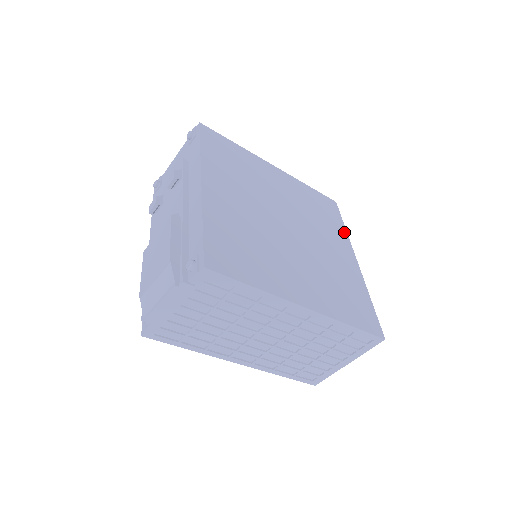
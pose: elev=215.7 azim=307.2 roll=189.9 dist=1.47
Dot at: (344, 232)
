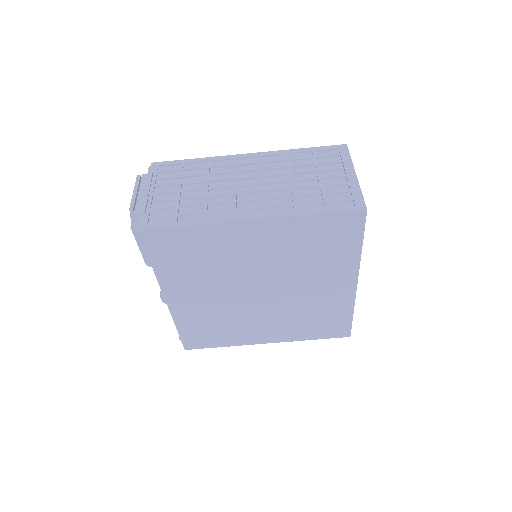
Dot at: occluded
